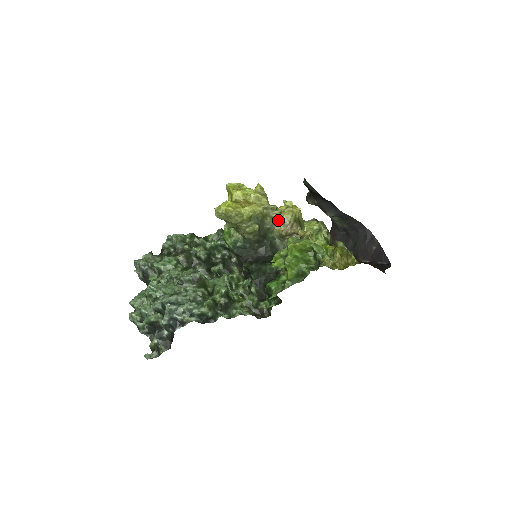
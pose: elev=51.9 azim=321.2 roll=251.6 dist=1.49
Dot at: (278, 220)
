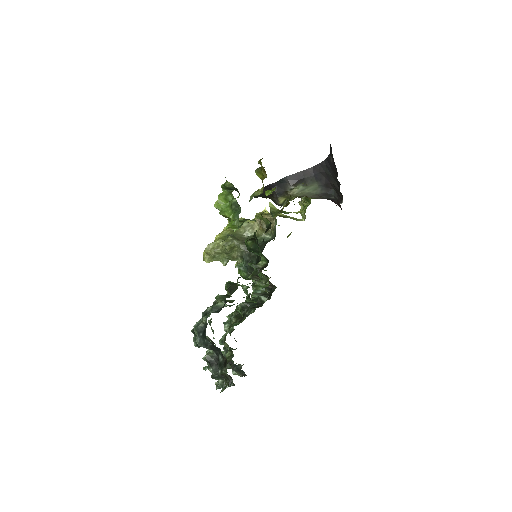
Dot at: (251, 225)
